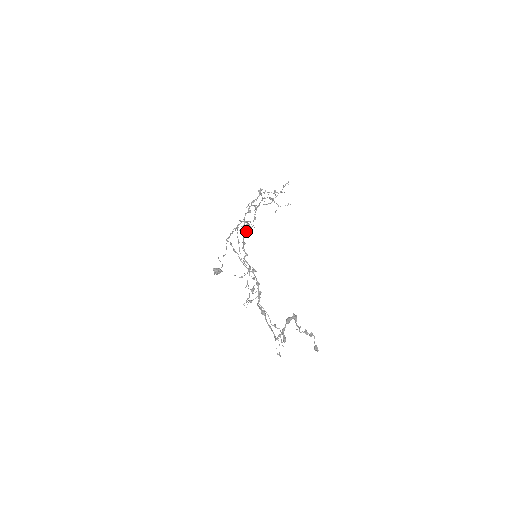
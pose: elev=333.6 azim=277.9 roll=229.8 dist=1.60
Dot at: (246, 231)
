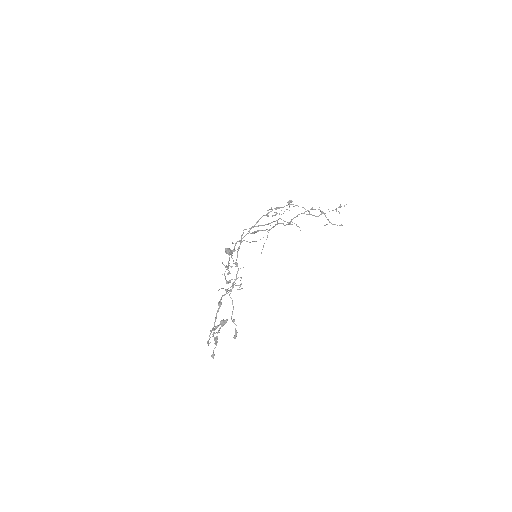
Dot at: (258, 231)
